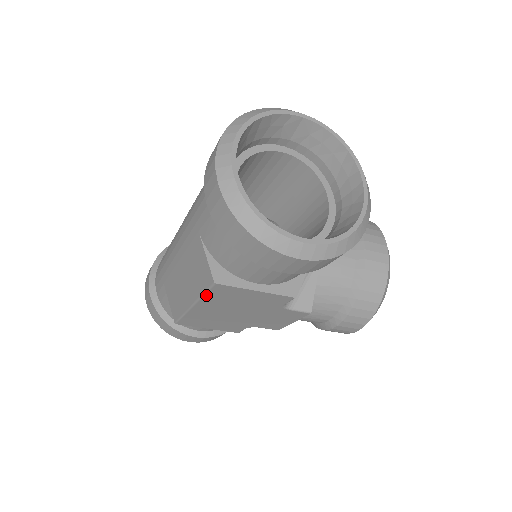
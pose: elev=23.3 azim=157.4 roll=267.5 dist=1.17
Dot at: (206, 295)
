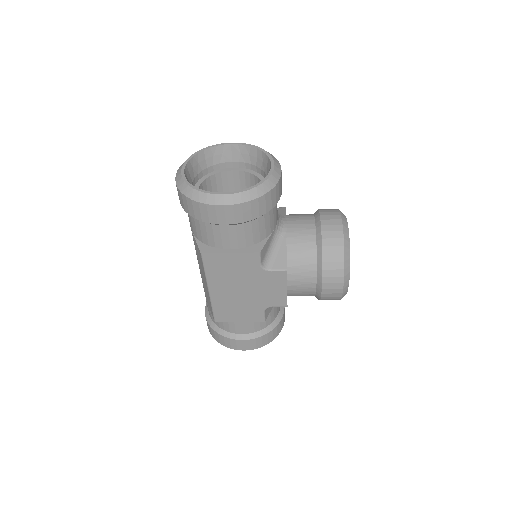
Dot at: (206, 271)
